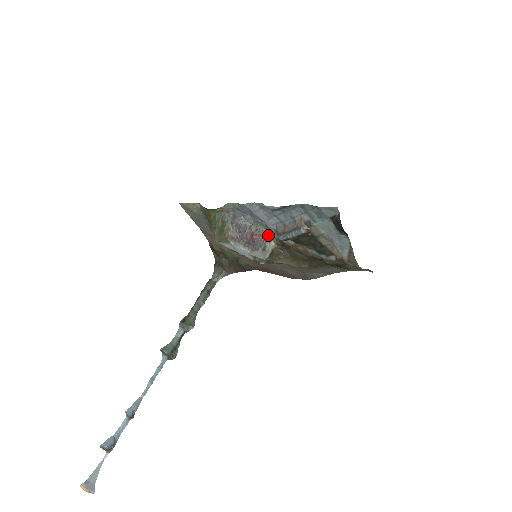
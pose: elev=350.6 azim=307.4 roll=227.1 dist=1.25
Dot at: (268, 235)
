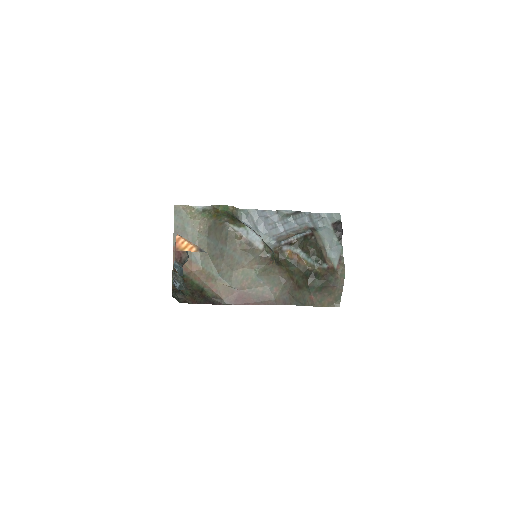
Dot at: occluded
